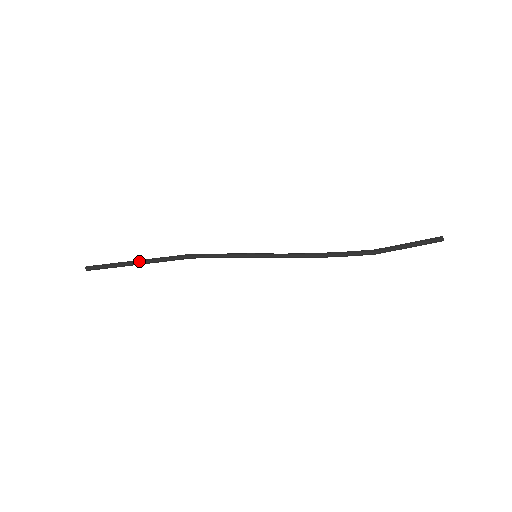
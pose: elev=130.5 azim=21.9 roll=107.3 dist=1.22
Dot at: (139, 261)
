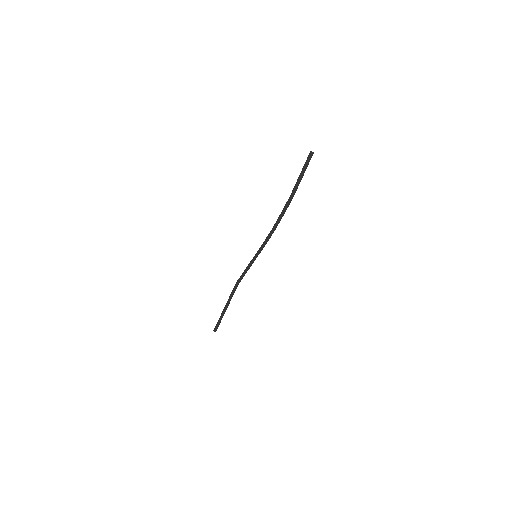
Dot at: (224, 307)
